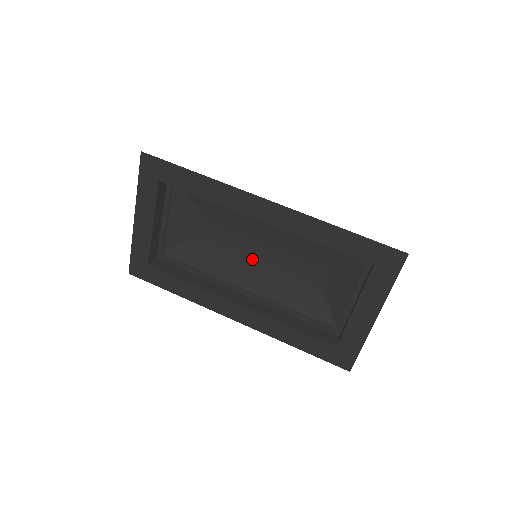
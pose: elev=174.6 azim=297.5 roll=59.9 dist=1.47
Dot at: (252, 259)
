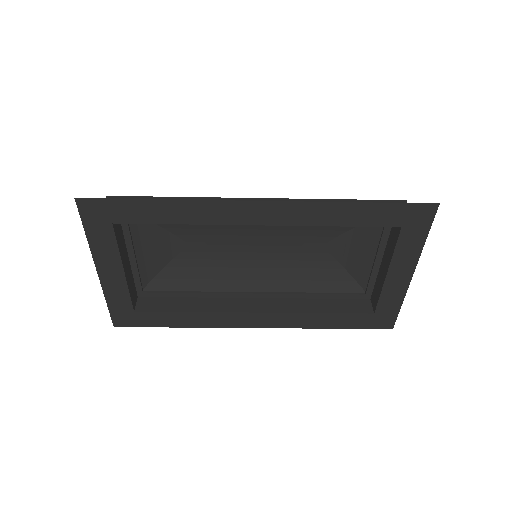
Dot at: (249, 257)
